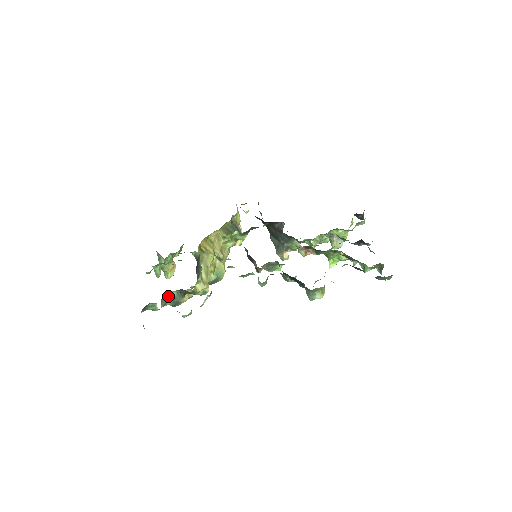
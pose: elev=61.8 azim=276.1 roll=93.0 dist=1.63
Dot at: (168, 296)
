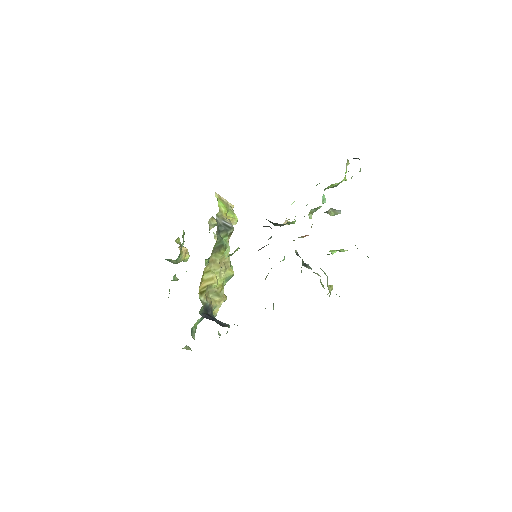
Dot at: (195, 324)
